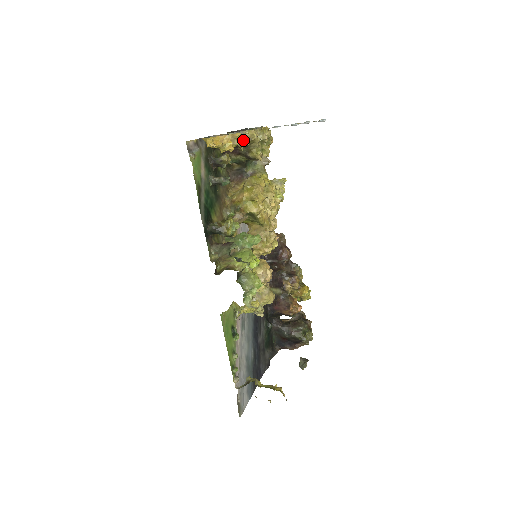
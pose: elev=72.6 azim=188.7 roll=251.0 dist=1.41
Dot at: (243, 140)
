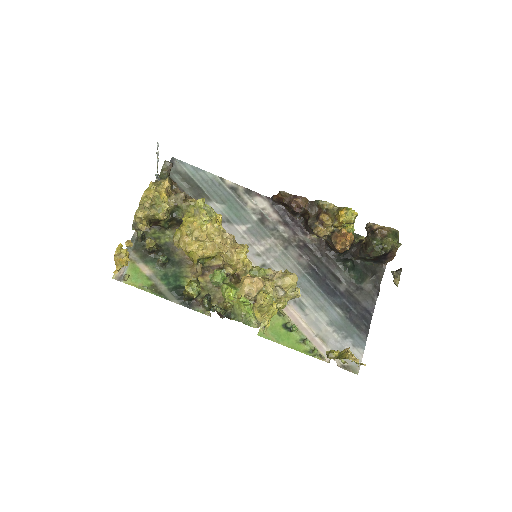
Dot at: (141, 224)
